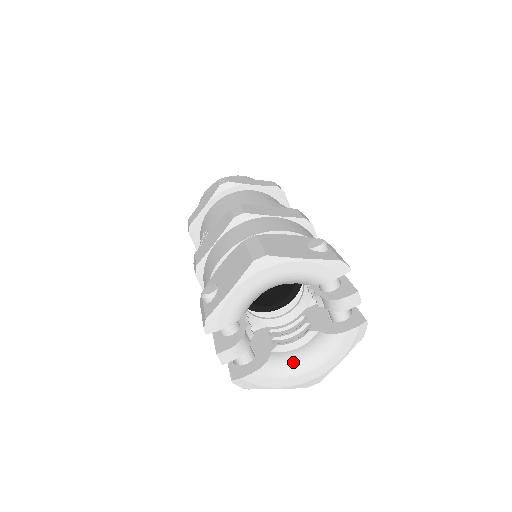
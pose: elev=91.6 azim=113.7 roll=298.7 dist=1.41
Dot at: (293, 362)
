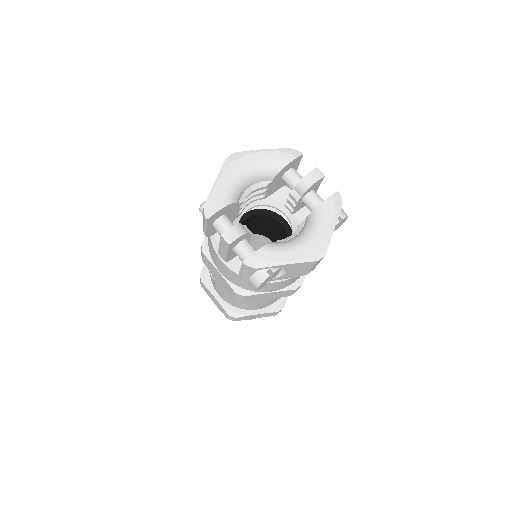
Dot at: (293, 240)
